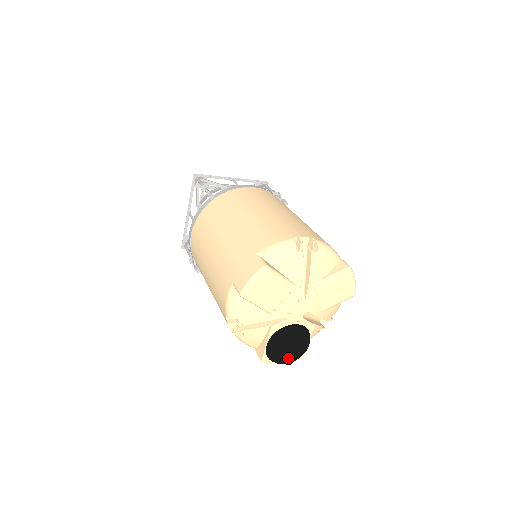
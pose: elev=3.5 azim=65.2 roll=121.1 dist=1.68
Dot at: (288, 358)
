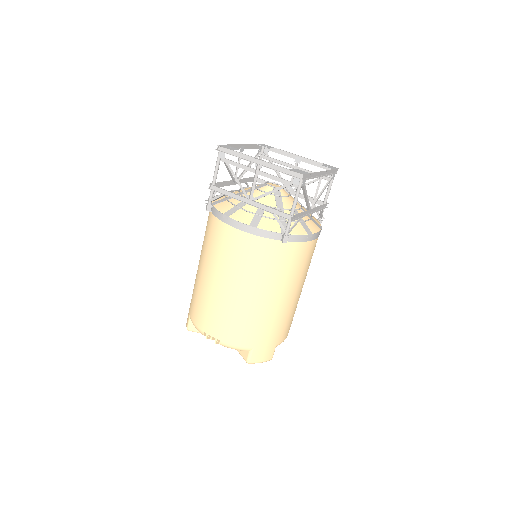
Dot at: occluded
